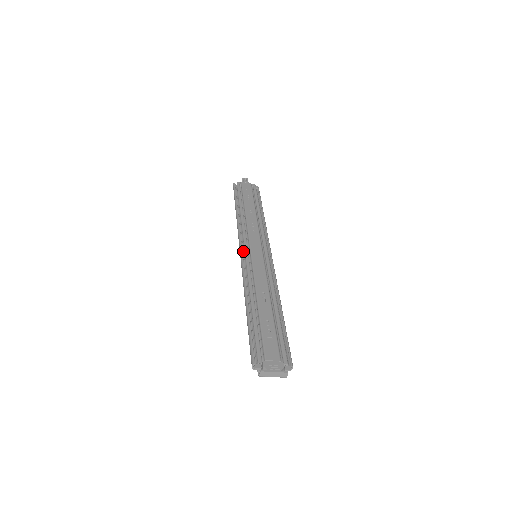
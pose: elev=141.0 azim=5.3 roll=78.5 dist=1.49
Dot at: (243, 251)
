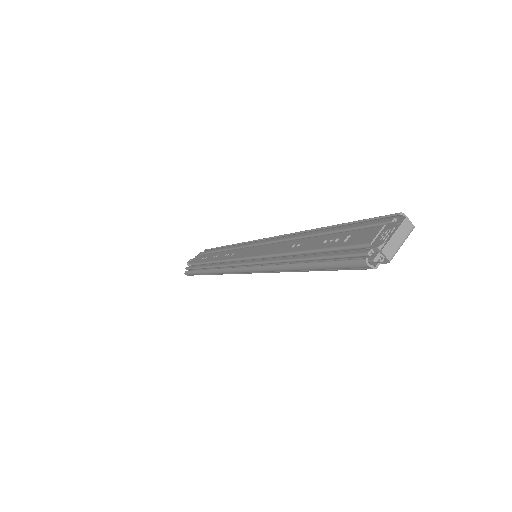
Dot at: occluded
